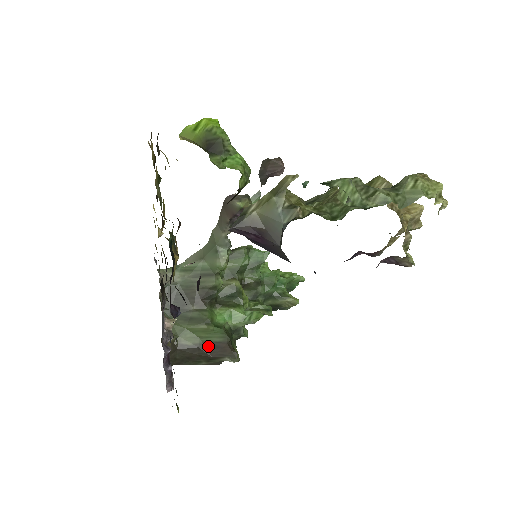
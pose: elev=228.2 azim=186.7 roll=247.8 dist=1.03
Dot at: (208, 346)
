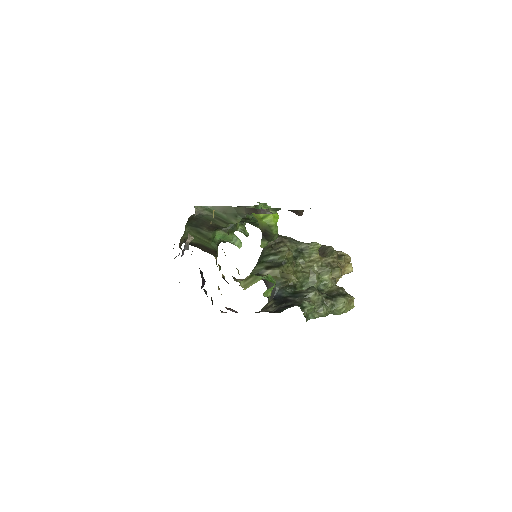
Dot at: (204, 247)
